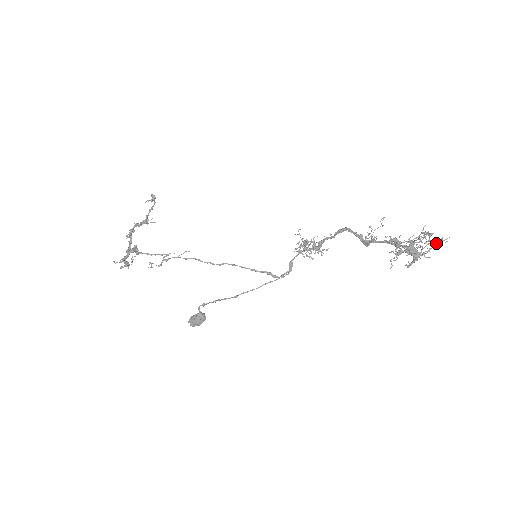
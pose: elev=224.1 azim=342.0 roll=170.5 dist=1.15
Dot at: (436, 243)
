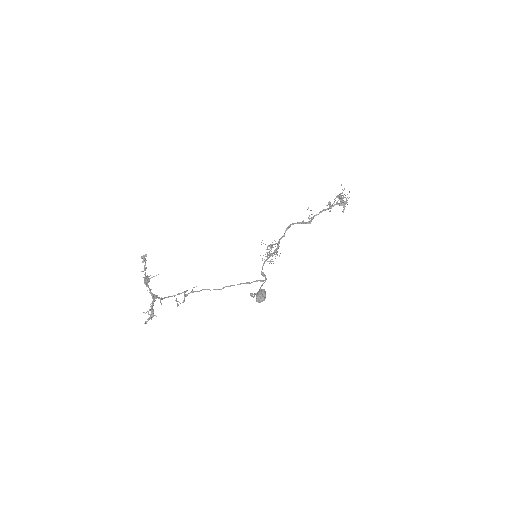
Dot at: occluded
